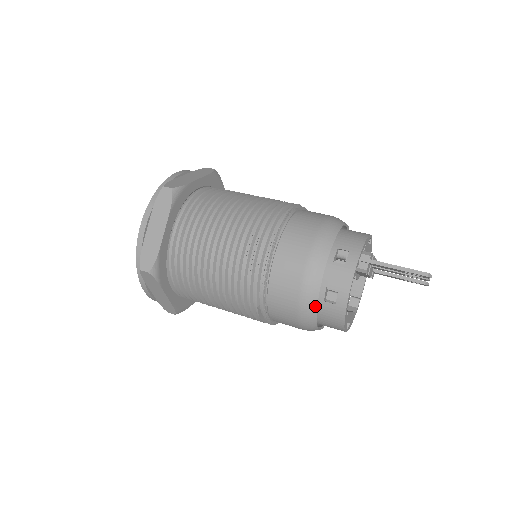
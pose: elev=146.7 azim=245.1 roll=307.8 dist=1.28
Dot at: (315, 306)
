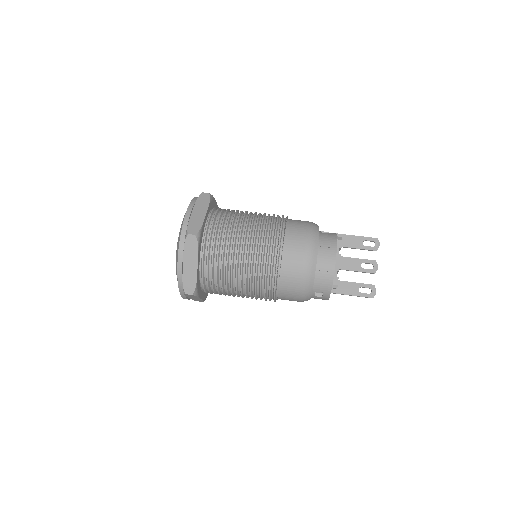
Dot at: occluded
